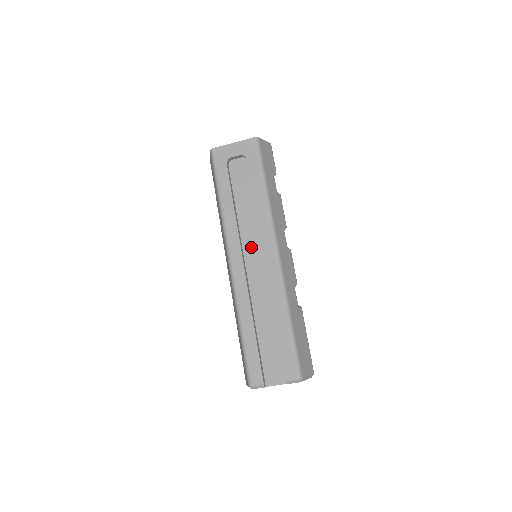
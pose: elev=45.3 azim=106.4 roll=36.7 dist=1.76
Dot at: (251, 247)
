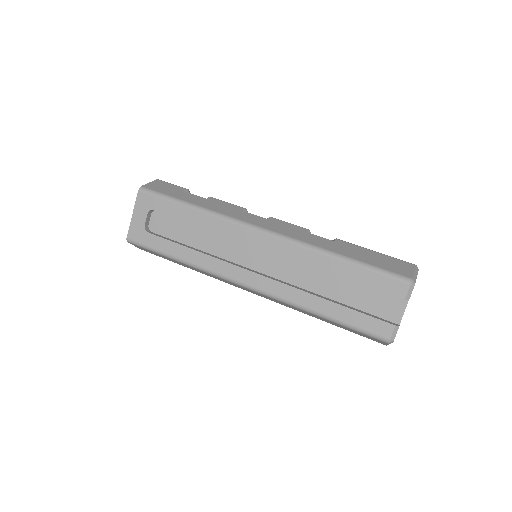
Dot at: (243, 255)
